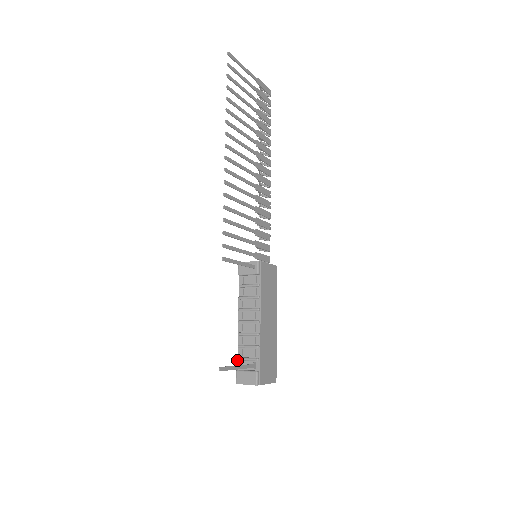
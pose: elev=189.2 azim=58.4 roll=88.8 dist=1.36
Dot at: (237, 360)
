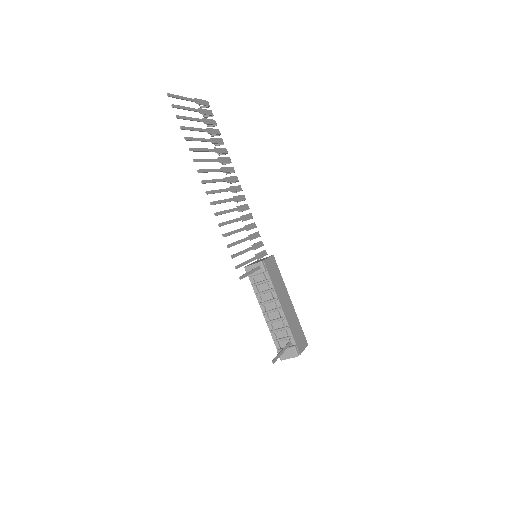
Dot at: (274, 343)
